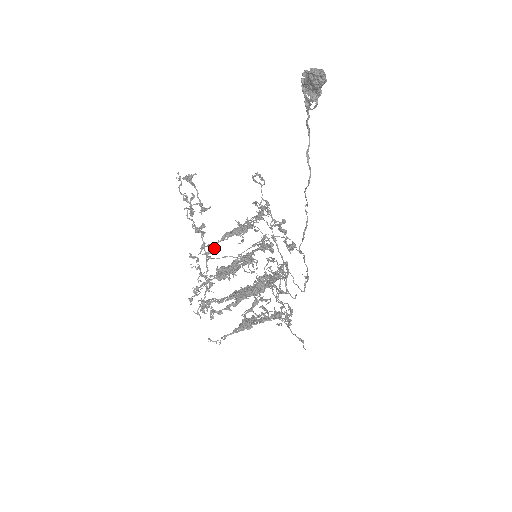
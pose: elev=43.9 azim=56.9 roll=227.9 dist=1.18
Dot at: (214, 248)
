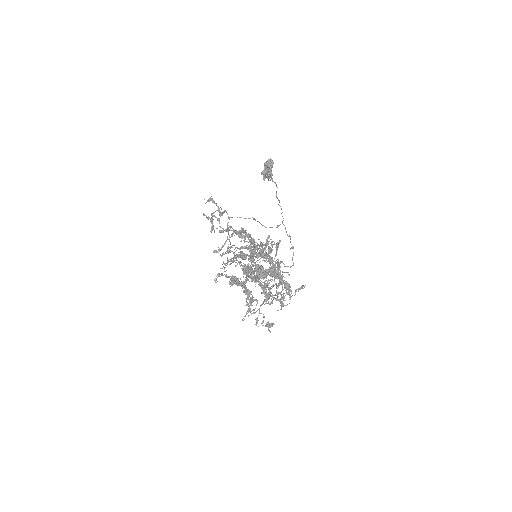
Dot at: (230, 227)
